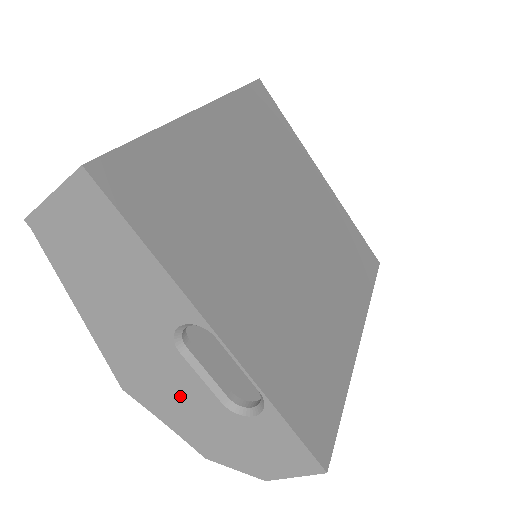
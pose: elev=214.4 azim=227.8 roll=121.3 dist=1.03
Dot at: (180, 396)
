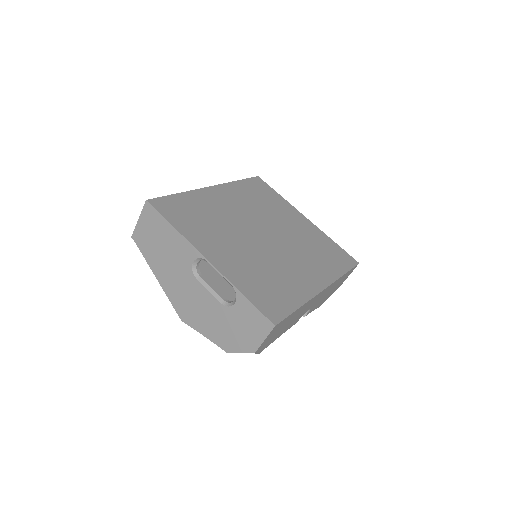
Dot at: (204, 309)
